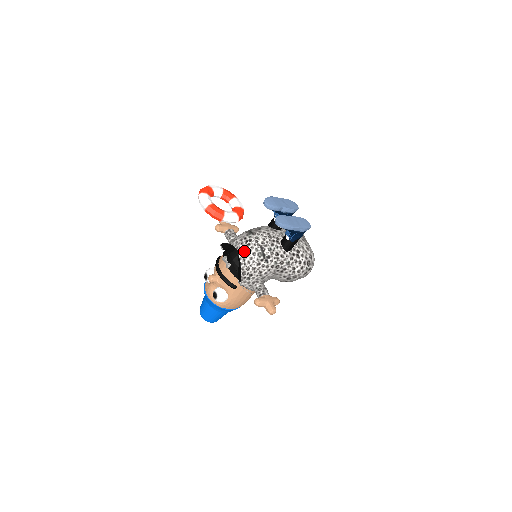
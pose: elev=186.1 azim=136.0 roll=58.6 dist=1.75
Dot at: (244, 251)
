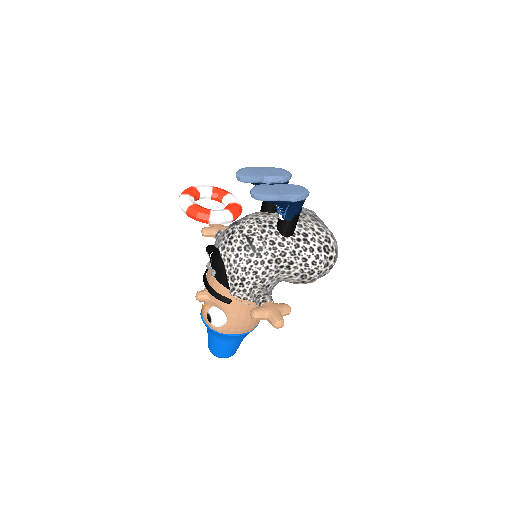
Dot at: (226, 248)
